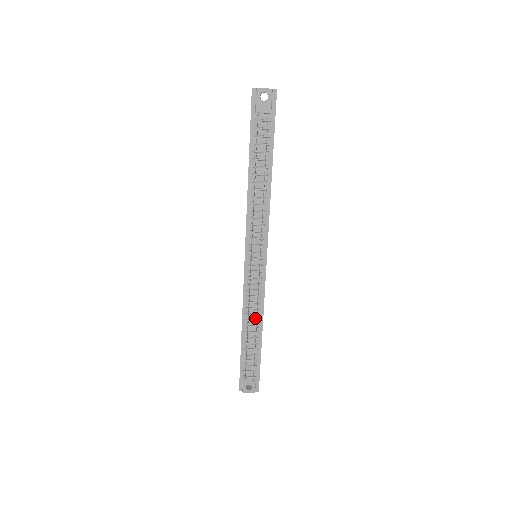
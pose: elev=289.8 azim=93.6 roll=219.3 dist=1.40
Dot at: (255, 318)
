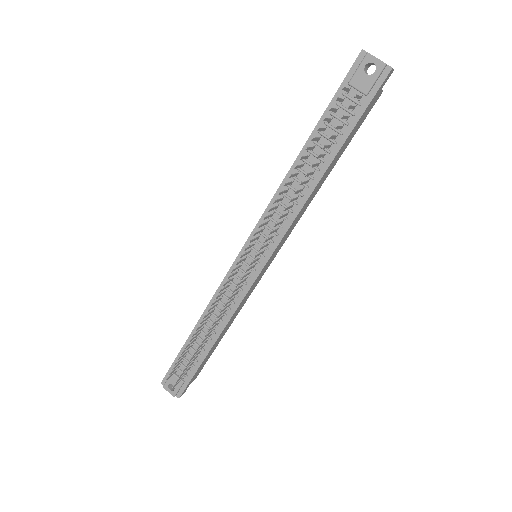
Dot at: (216, 322)
